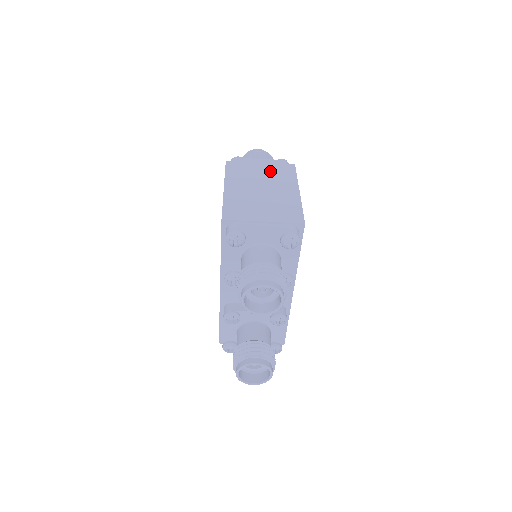
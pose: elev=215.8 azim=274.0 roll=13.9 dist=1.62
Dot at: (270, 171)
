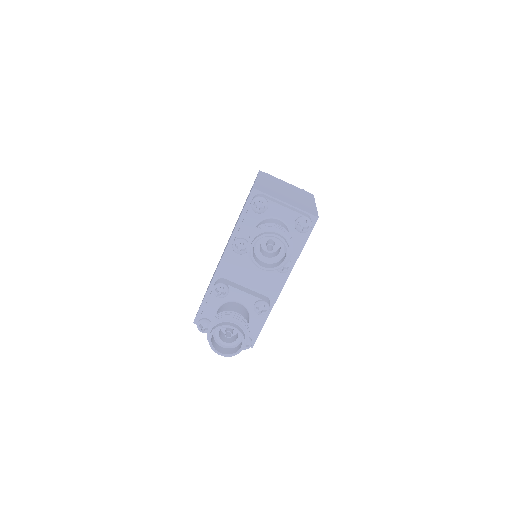
Dot at: (294, 188)
